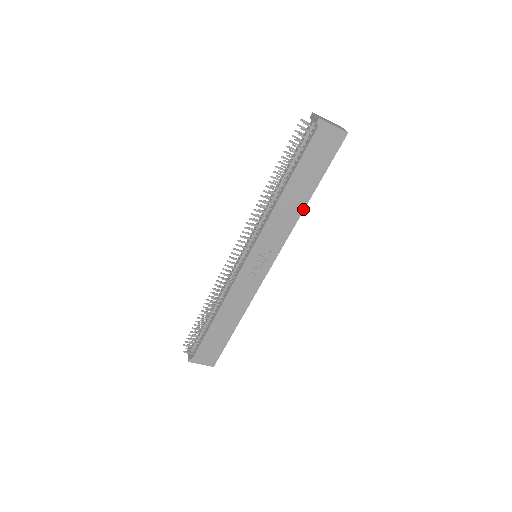
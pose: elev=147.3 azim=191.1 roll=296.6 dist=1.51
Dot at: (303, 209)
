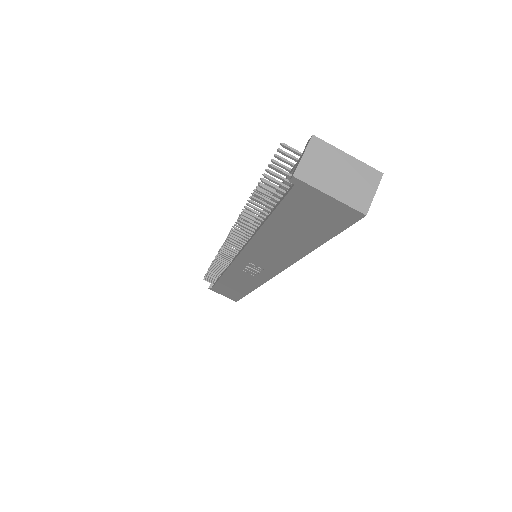
Dot at: (299, 257)
